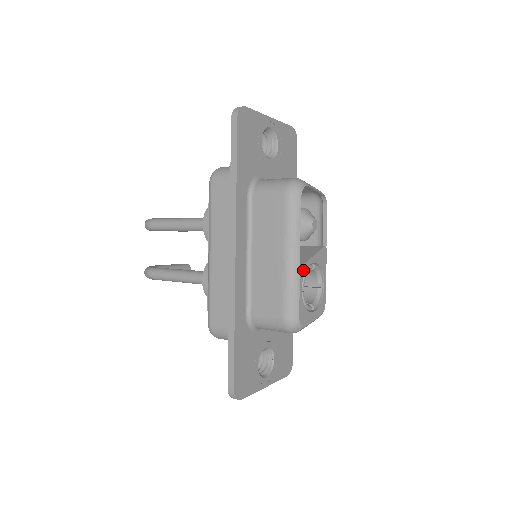
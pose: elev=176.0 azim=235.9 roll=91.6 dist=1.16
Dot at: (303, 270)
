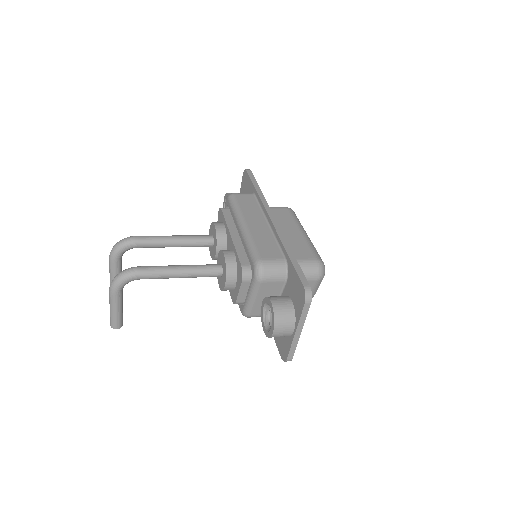
Dot at: occluded
